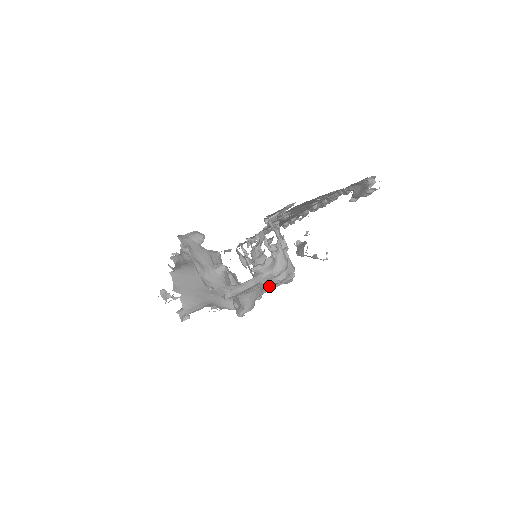
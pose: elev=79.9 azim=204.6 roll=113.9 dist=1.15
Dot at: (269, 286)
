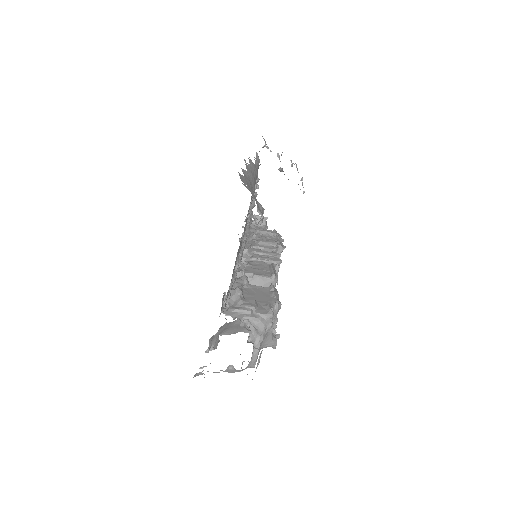
Dot at: occluded
